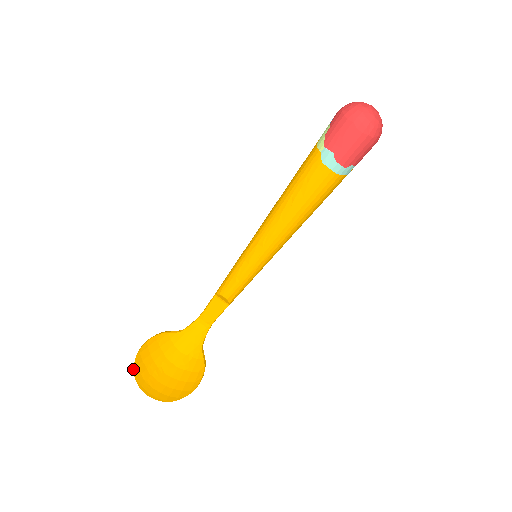
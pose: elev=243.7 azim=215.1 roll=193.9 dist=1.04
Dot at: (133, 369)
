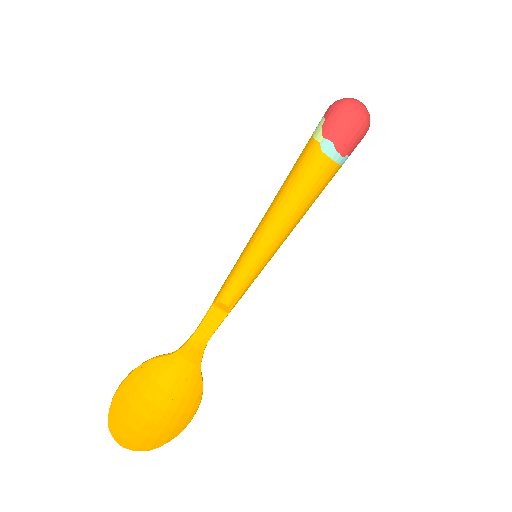
Dot at: occluded
